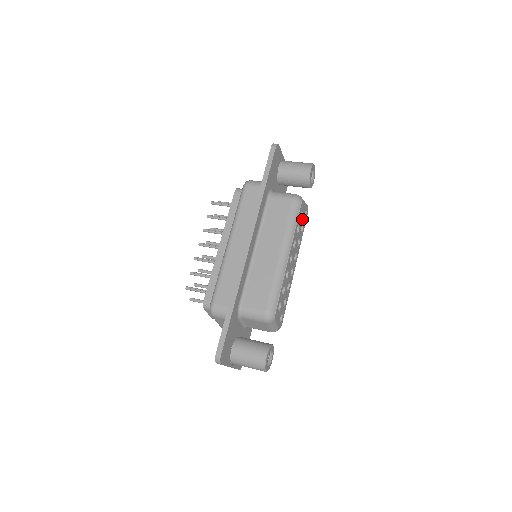
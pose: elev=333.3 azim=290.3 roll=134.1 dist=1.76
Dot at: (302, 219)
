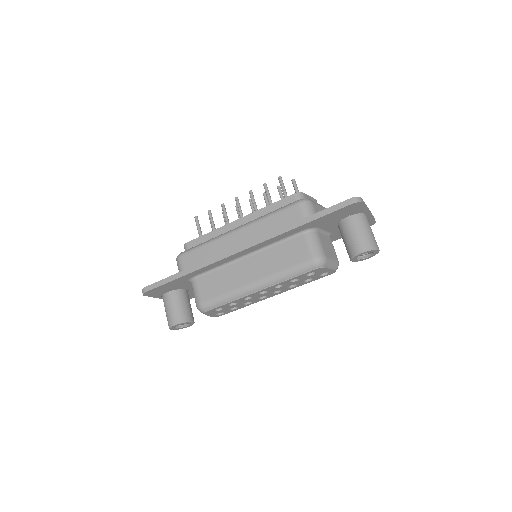
Dot at: (313, 276)
